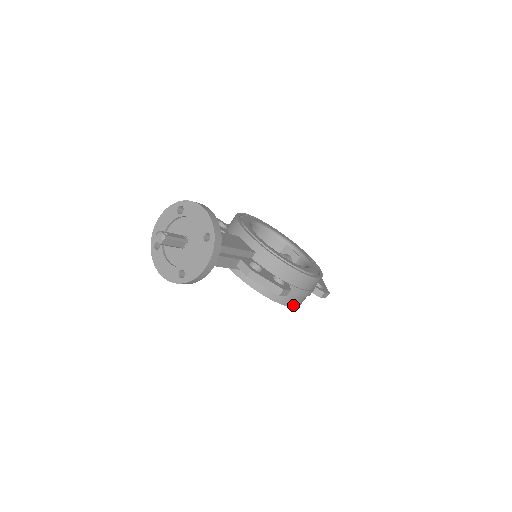
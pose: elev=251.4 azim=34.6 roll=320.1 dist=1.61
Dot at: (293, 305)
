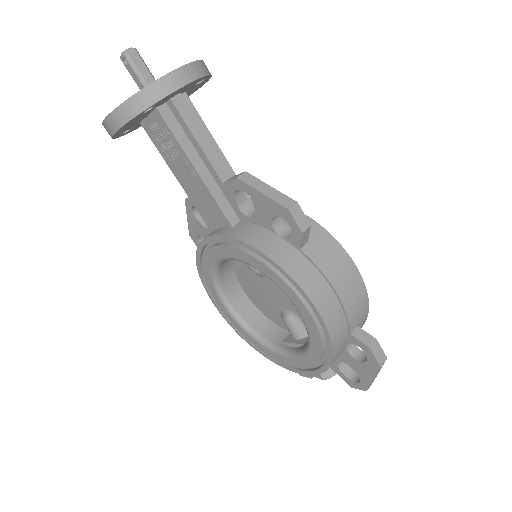
Dot at: (316, 302)
